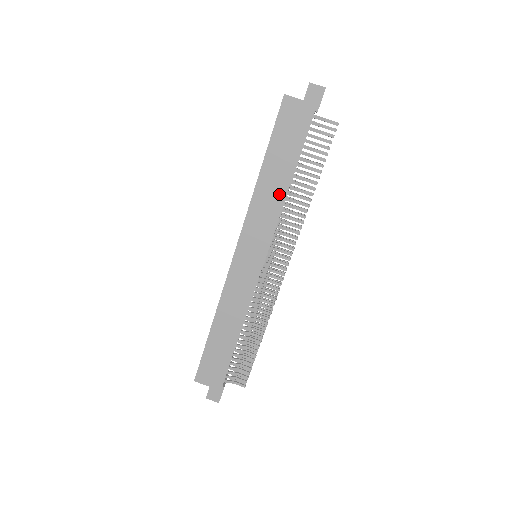
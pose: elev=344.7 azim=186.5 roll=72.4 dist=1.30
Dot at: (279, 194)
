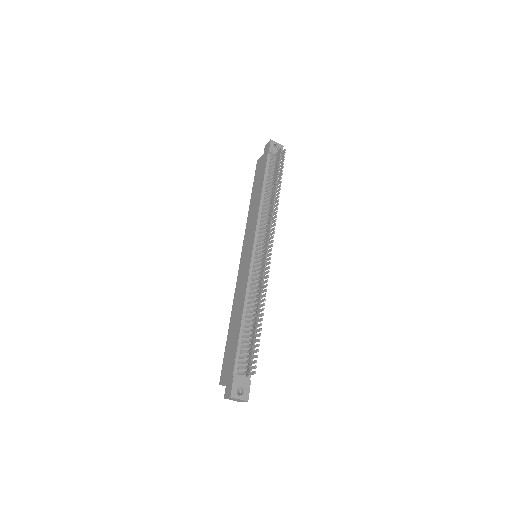
Dot at: (257, 205)
